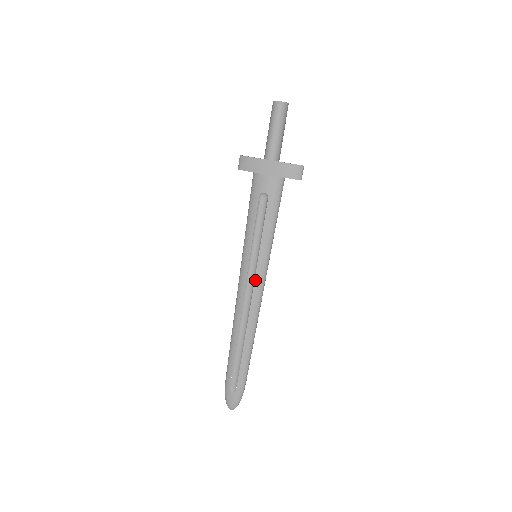
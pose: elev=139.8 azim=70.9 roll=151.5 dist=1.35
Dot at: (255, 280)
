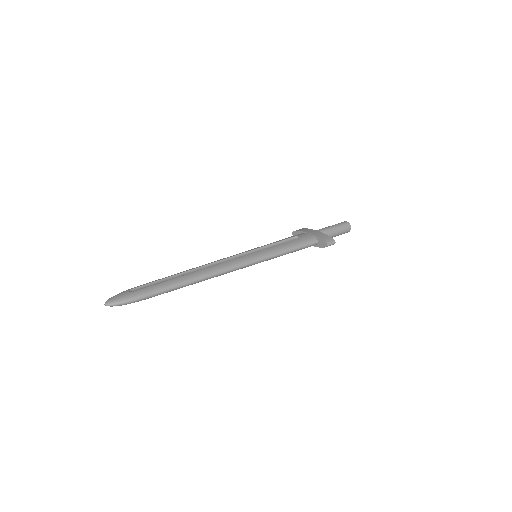
Dot at: (241, 257)
